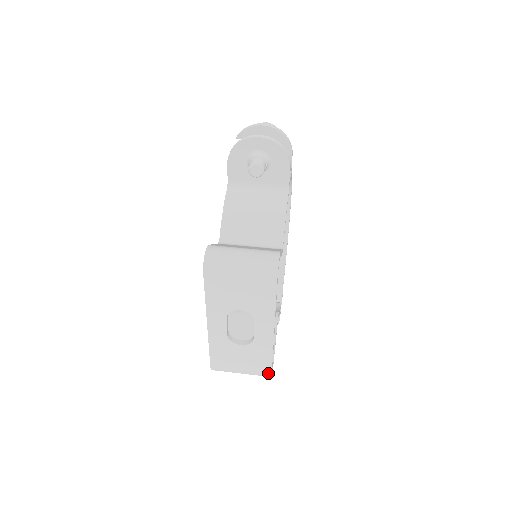
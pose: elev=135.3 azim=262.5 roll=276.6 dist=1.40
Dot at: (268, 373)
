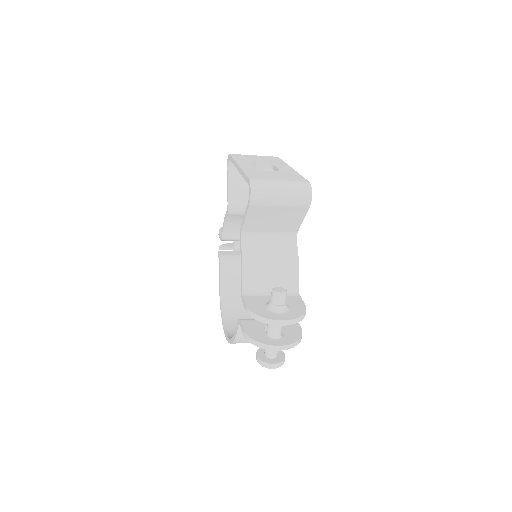
Dot at: (305, 181)
